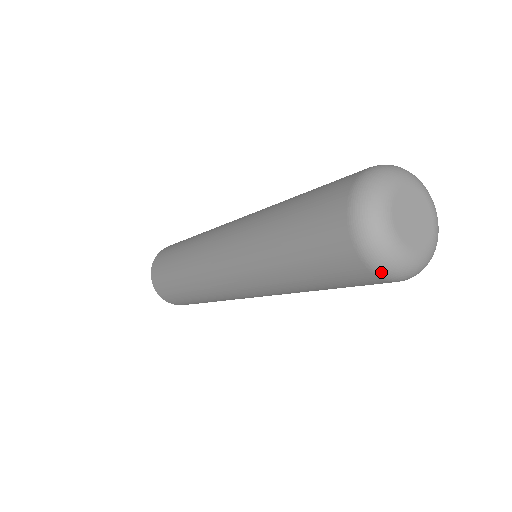
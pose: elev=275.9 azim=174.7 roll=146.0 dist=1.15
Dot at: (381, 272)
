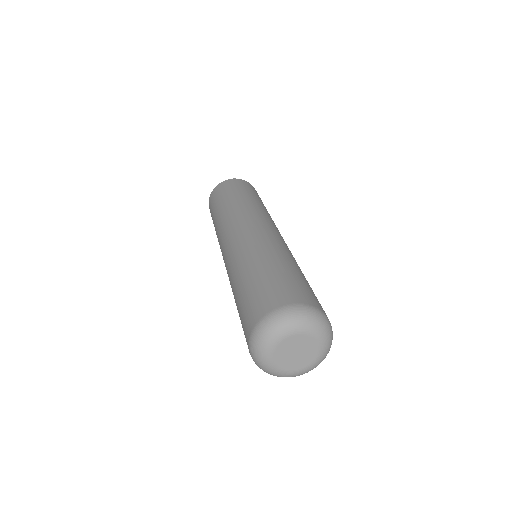
Dot at: occluded
